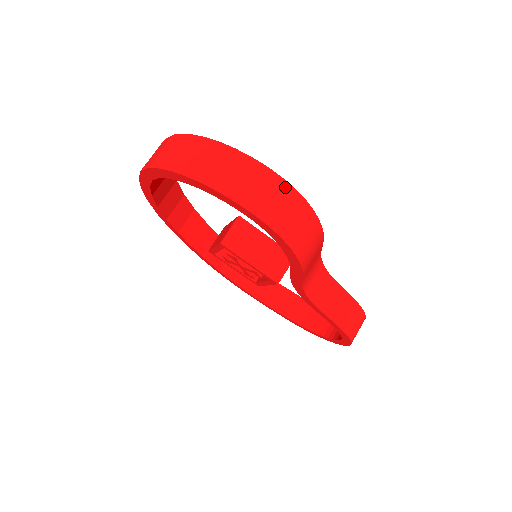
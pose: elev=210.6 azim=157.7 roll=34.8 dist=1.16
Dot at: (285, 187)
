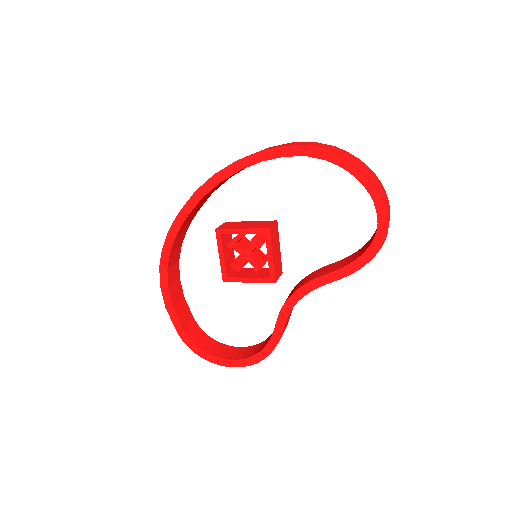
Dot at: occluded
